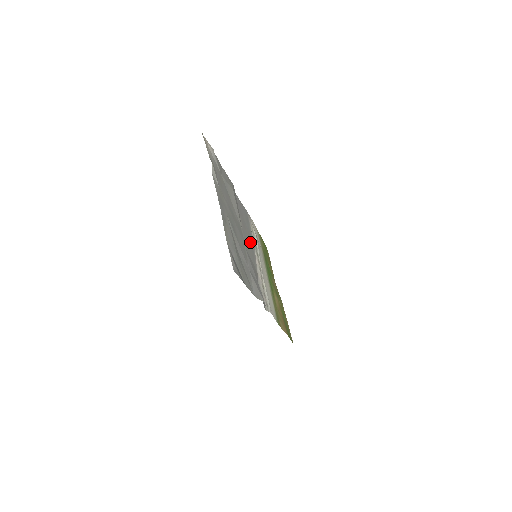
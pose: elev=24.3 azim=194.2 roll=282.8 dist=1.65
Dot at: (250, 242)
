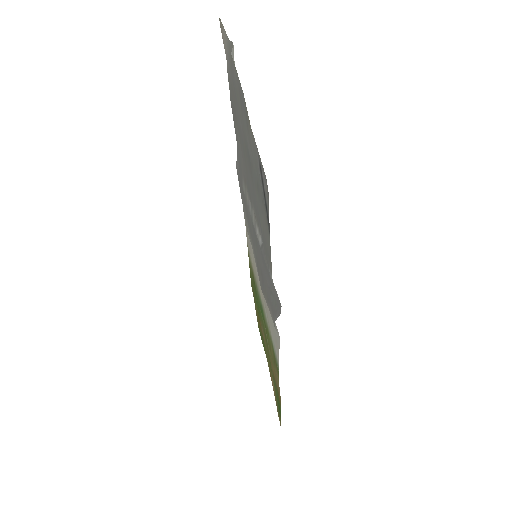
Dot at: (250, 233)
